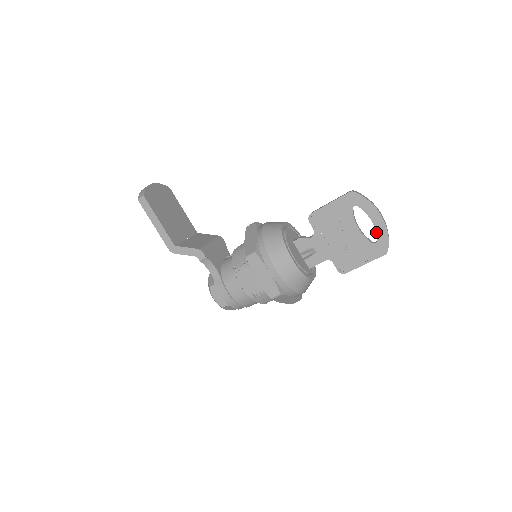
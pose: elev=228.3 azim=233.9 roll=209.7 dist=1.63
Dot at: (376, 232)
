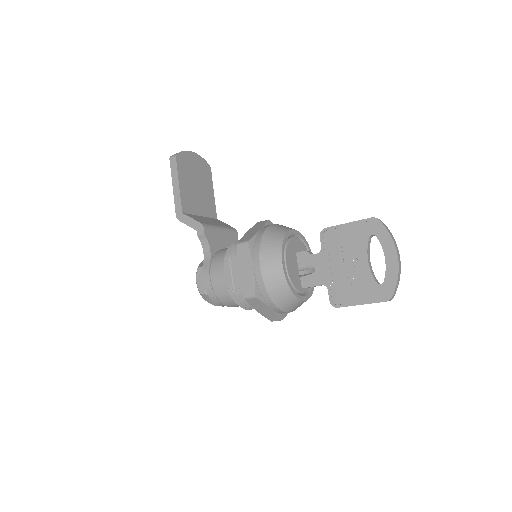
Dot at: (385, 272)
